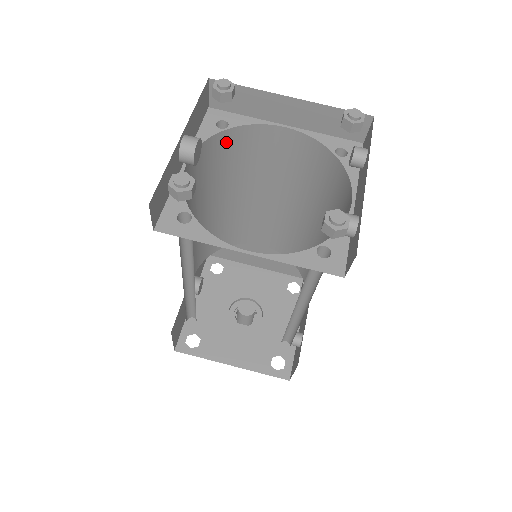
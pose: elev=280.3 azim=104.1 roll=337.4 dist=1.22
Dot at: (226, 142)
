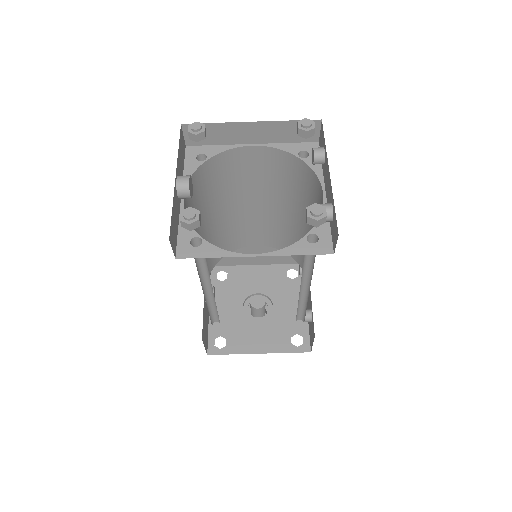
Dot at: (208, 171)
